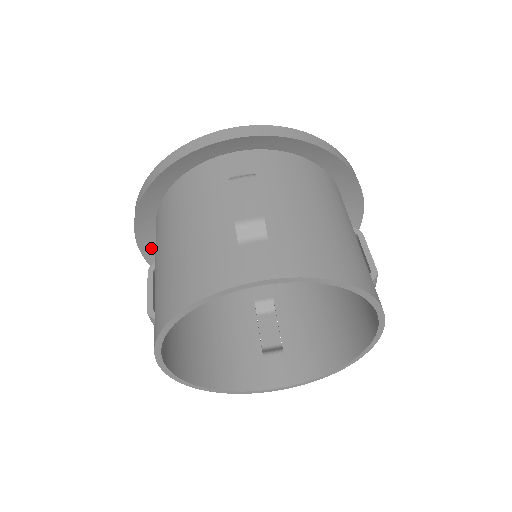
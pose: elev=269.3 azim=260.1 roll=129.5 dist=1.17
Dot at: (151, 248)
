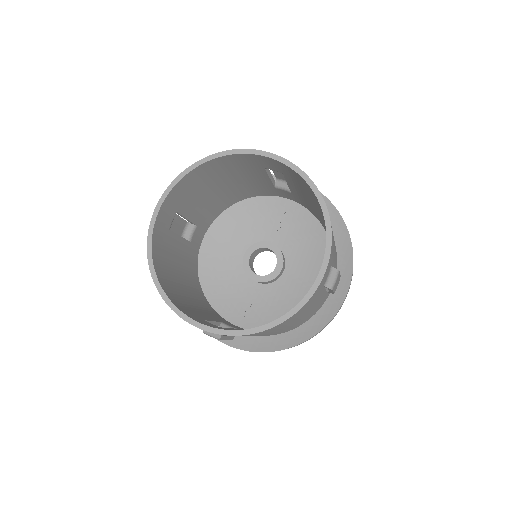
Dot at: occluded
